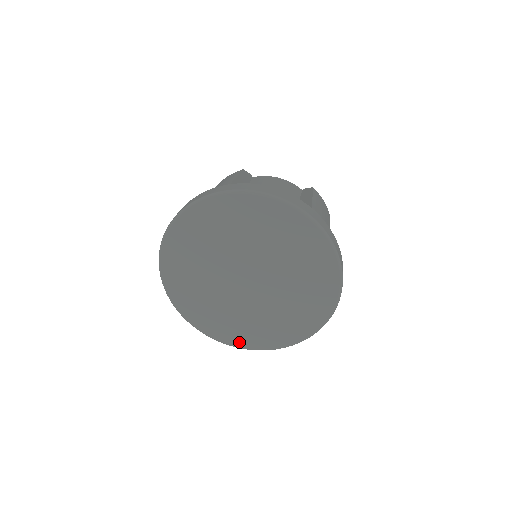
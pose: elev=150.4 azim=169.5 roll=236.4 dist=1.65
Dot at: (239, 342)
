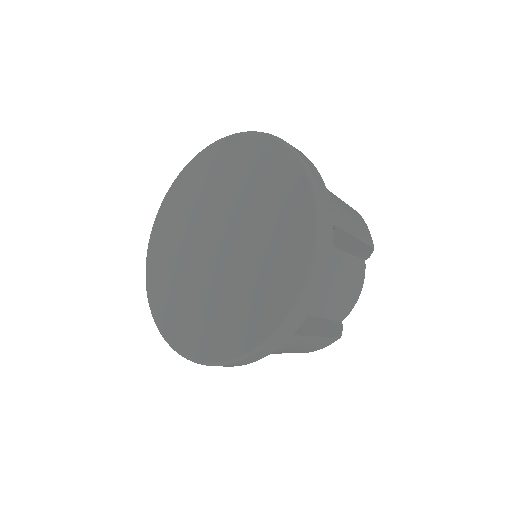
Dot at: (186, 345)
